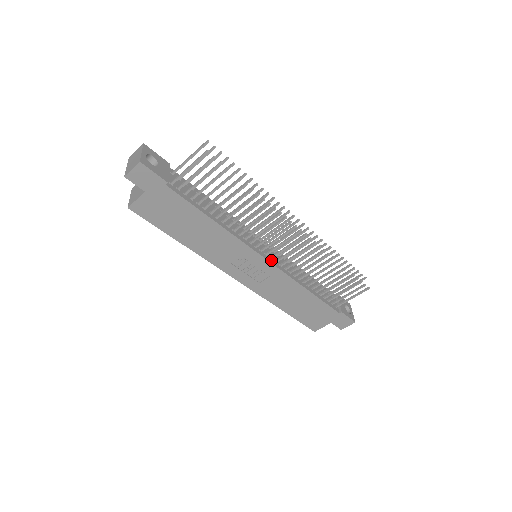
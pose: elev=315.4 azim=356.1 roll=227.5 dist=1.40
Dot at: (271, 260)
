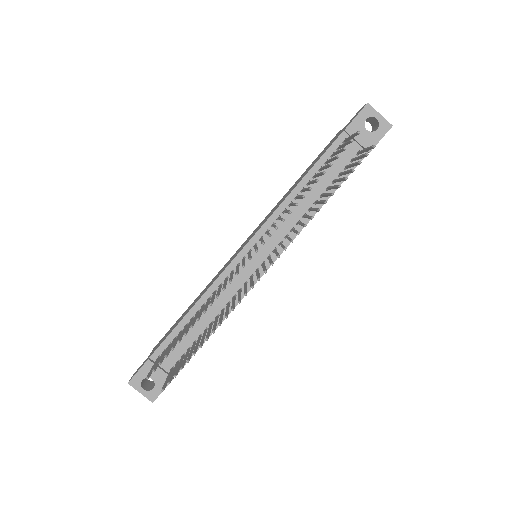
Dot at: (271, 258)
